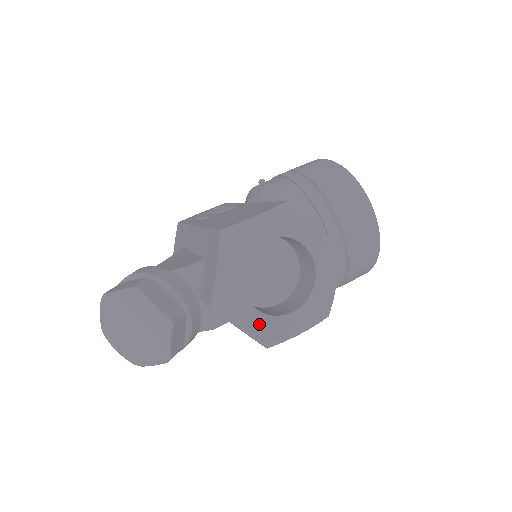
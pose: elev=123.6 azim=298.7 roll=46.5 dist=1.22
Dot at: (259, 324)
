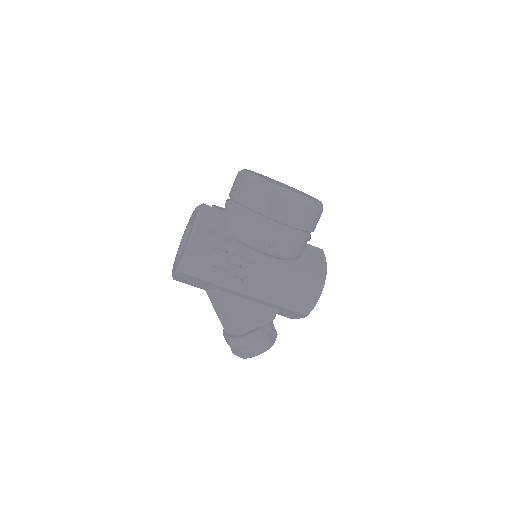
Dot at: occluded
